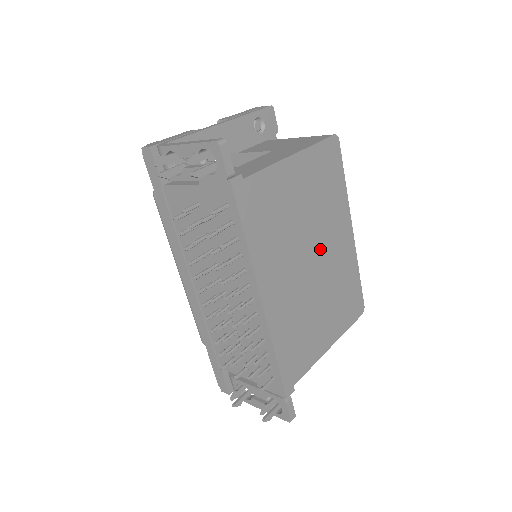
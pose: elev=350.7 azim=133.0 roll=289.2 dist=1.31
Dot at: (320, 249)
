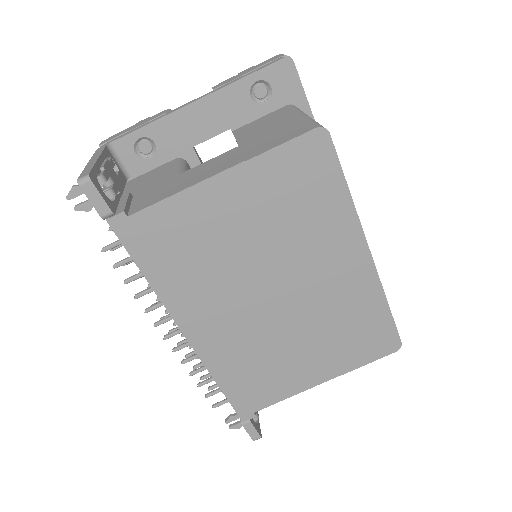
Dot at: (293, 281)
